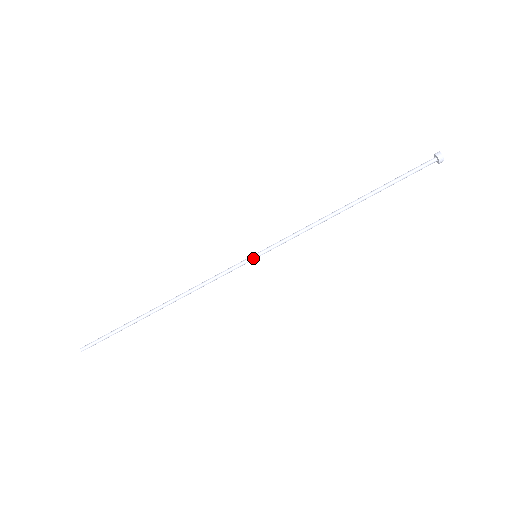
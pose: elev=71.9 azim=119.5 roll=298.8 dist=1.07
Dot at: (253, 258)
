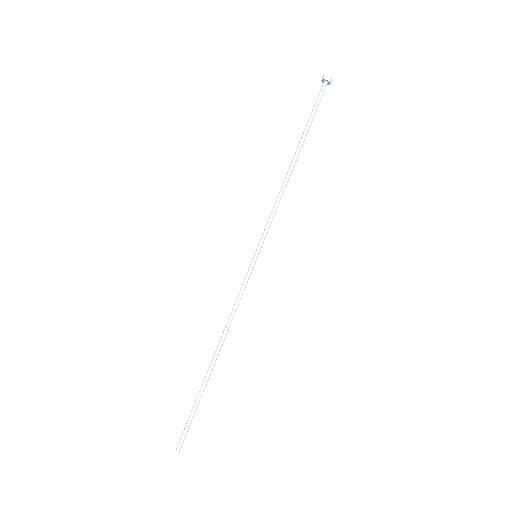
Dot at: (256, 259)
